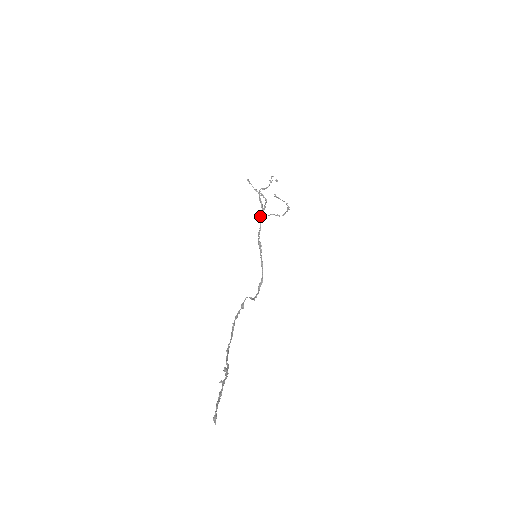
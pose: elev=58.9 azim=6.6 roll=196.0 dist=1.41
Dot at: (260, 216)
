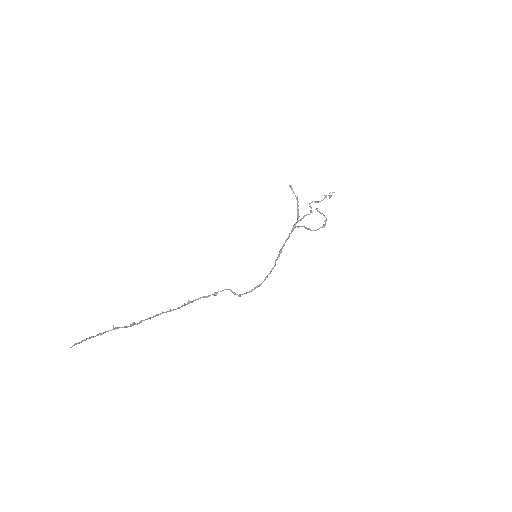
Dot at: (294, 225)
